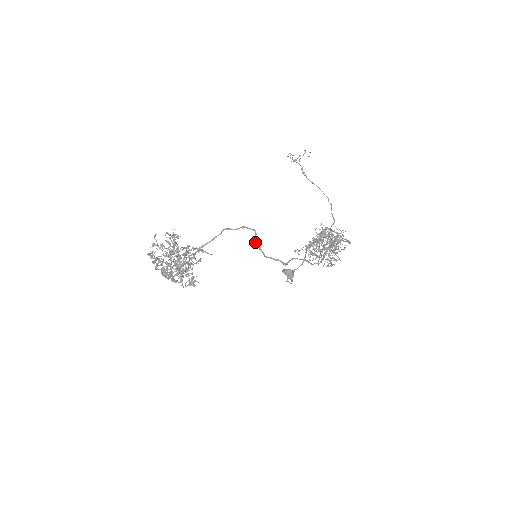
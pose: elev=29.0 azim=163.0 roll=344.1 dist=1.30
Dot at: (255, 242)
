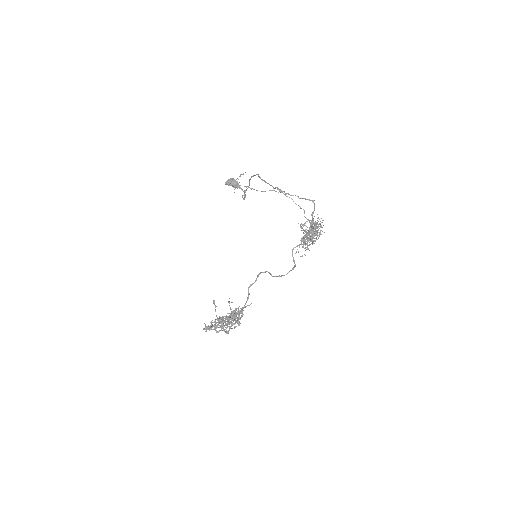
Dot at: occluded
